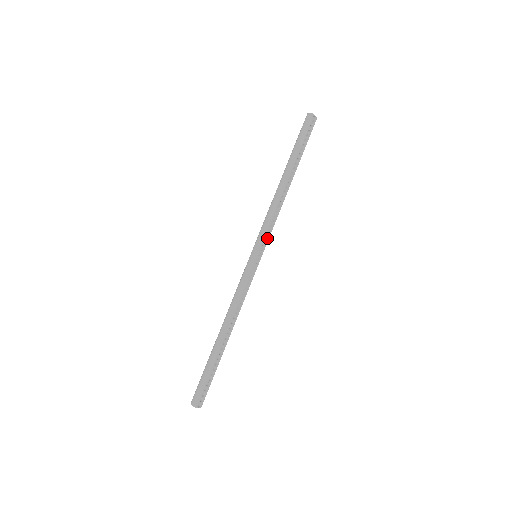
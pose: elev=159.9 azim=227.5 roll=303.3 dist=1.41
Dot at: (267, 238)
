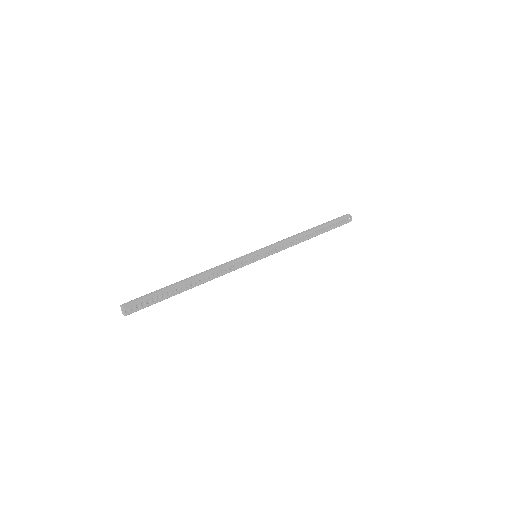
Dot at: (272, 252)
